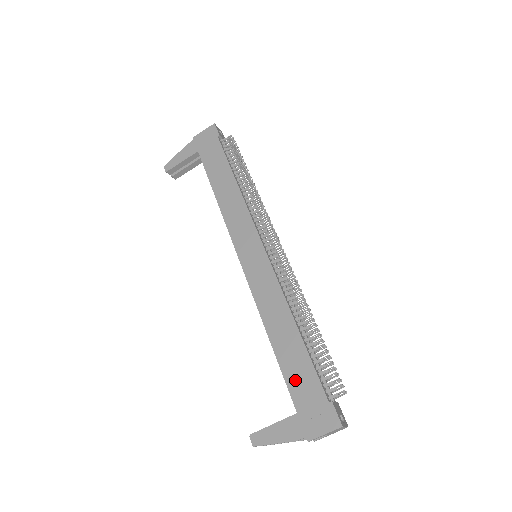
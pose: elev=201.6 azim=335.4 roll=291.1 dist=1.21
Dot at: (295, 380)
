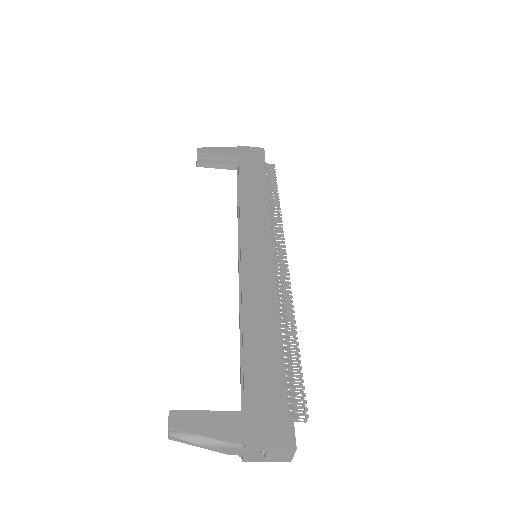
Dot at: (257, 377)
